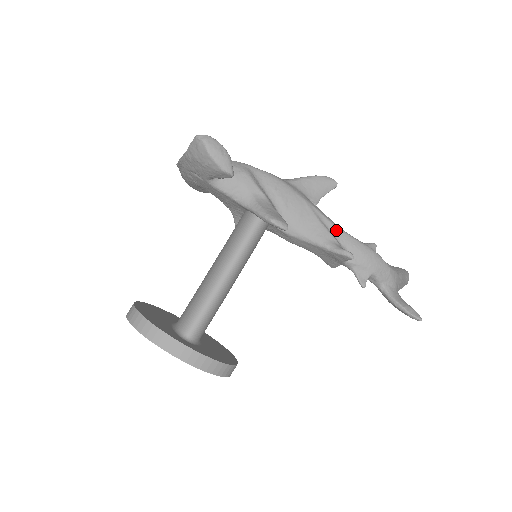
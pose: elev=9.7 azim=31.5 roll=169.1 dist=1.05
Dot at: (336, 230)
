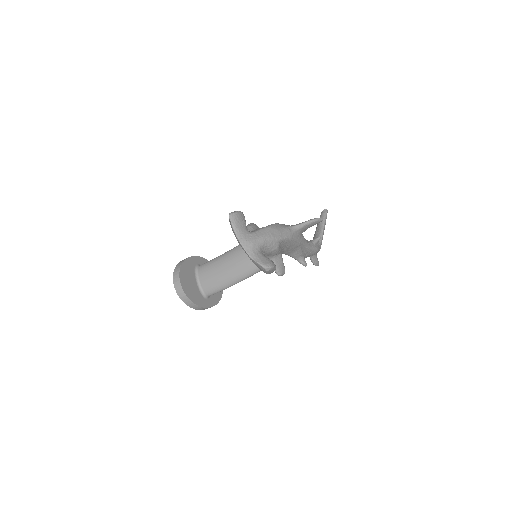
Dot at: (306, 249)
